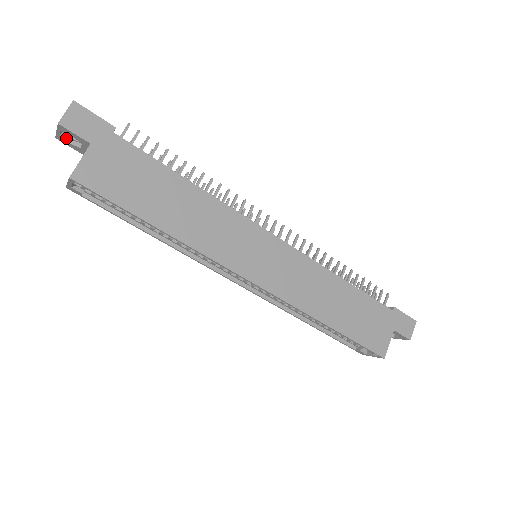
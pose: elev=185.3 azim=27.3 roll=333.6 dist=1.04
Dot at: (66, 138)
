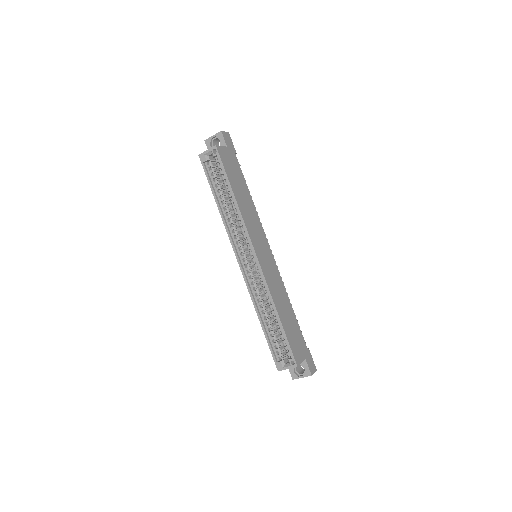
Dot at: (211, 143)
